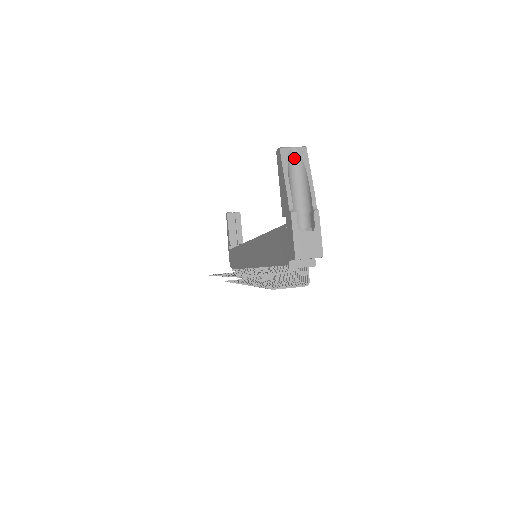
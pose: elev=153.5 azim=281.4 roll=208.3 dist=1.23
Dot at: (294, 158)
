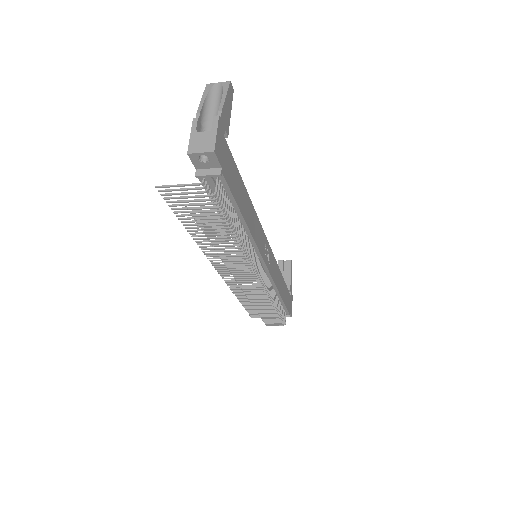
Dot at: (217, 90)
